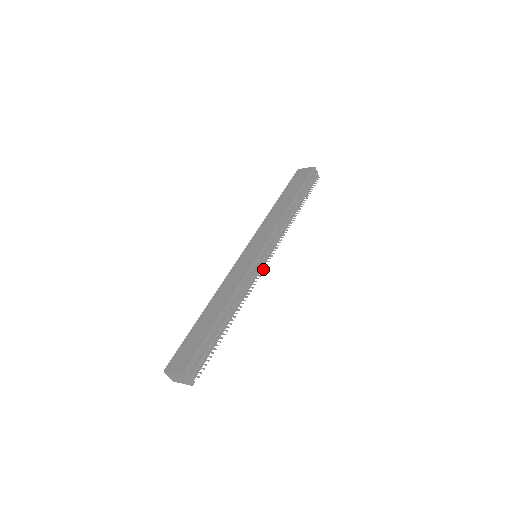
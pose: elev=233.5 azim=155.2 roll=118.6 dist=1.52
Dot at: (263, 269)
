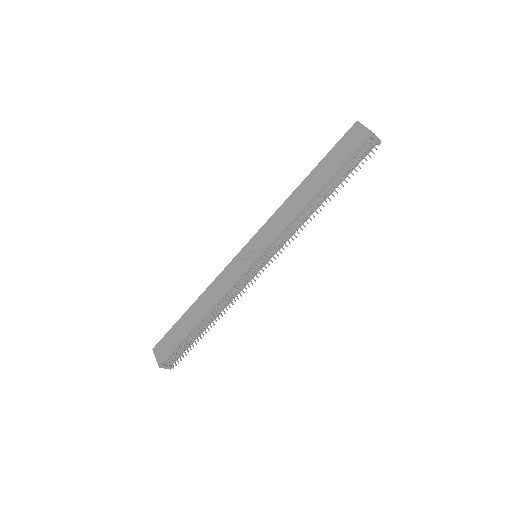
Dot at: (254, 280)
